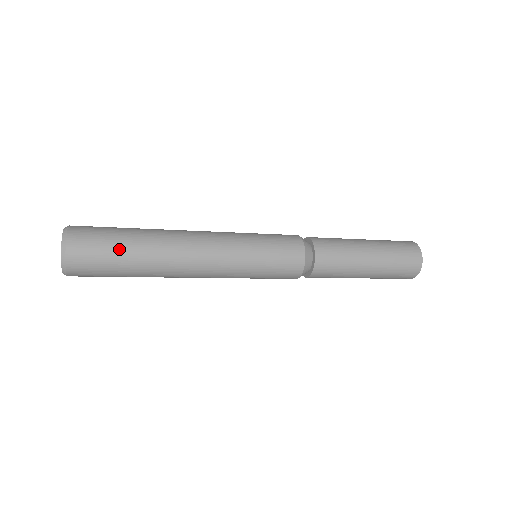
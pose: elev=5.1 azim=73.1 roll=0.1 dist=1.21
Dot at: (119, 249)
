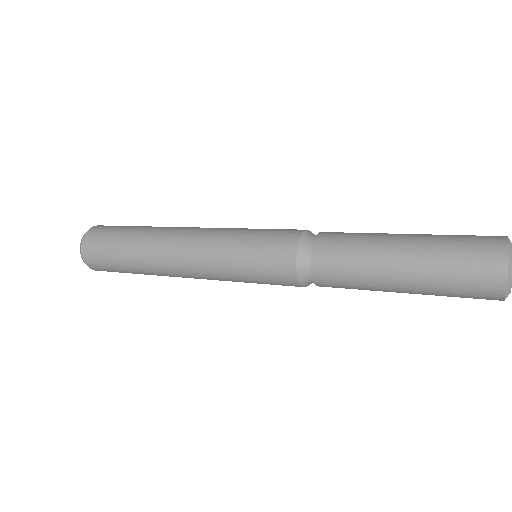
Dot at: (117, 239)
